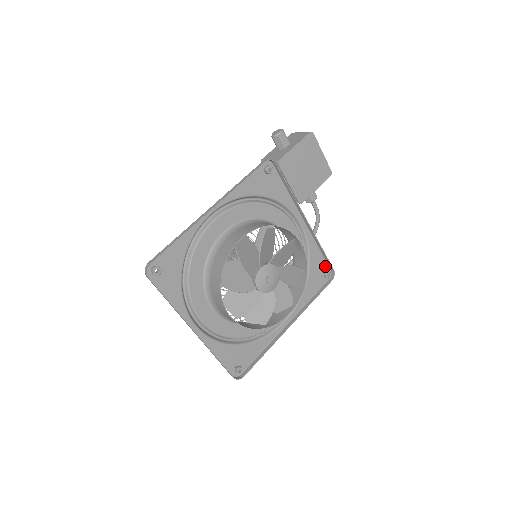
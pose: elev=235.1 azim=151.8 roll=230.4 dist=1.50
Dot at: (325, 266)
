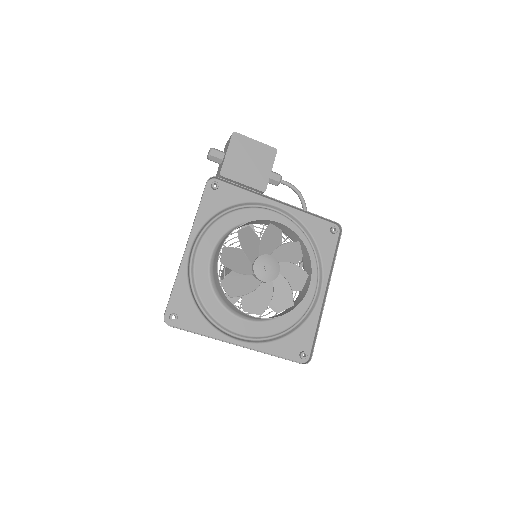
Dot at: (327, 225)
